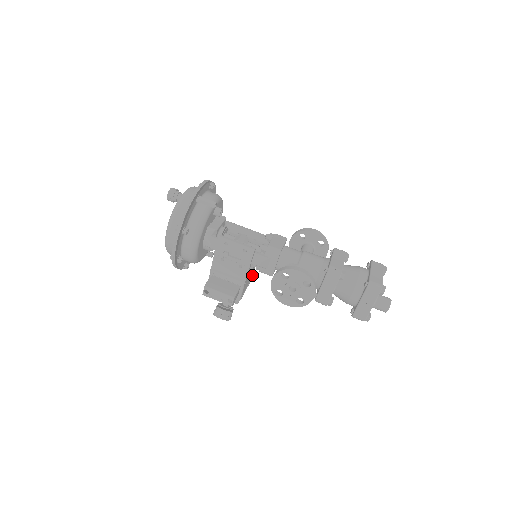
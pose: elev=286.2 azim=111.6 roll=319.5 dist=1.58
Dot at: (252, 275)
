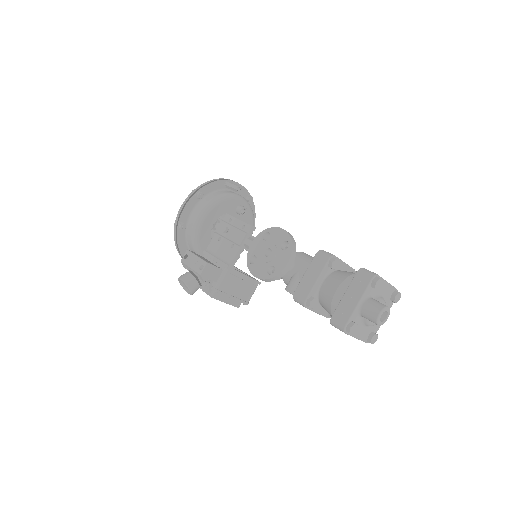
Dot at: (247, 298)
